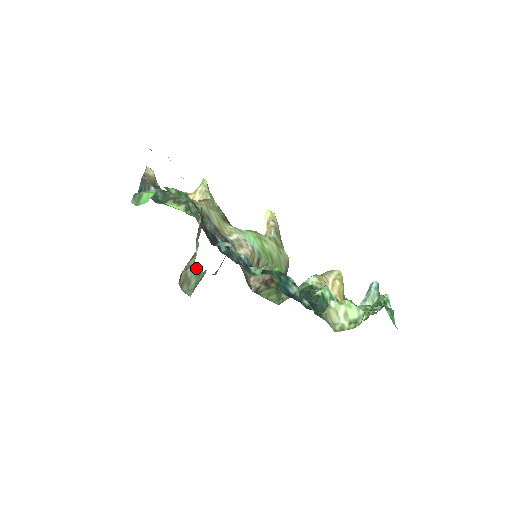
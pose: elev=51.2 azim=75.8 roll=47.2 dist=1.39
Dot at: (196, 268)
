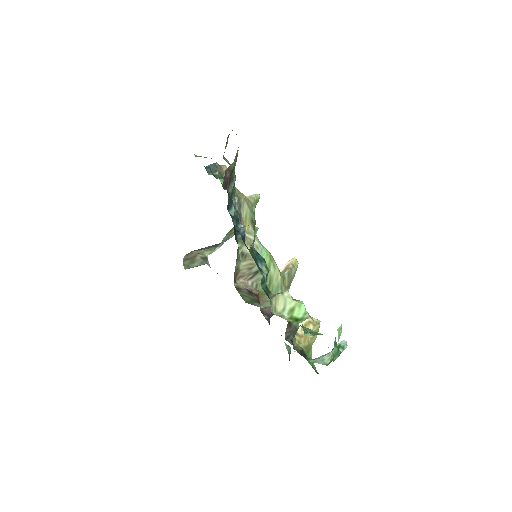
Dot at: (207, 259)
